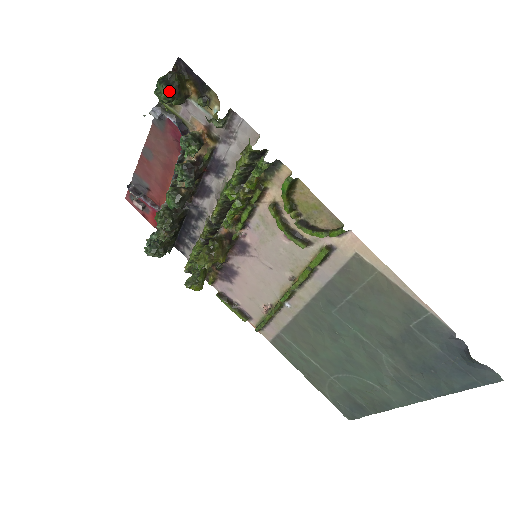
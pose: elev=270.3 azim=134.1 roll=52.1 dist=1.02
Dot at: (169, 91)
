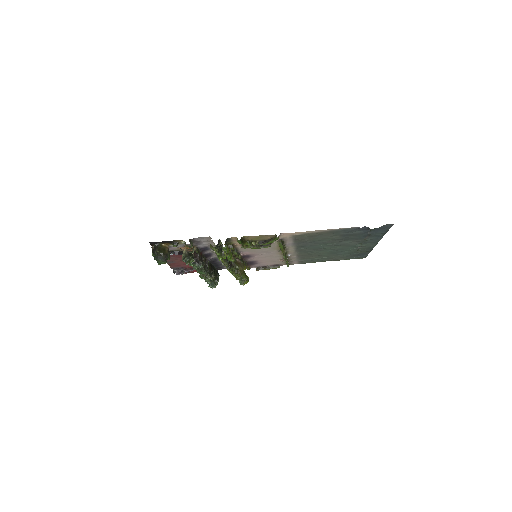
Dot at: (163, 260)
